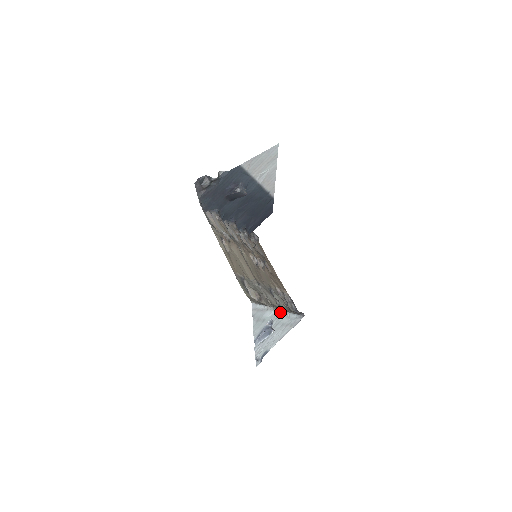
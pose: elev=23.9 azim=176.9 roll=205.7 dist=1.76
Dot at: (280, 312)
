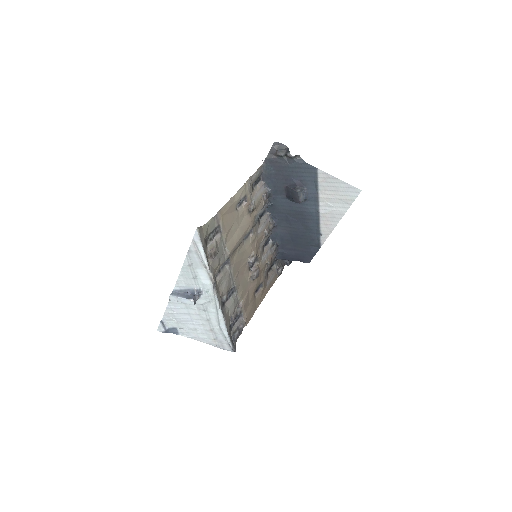
Dot at: (215, 296)
